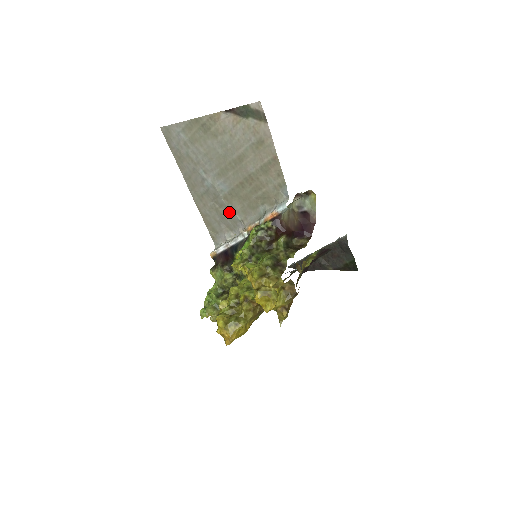
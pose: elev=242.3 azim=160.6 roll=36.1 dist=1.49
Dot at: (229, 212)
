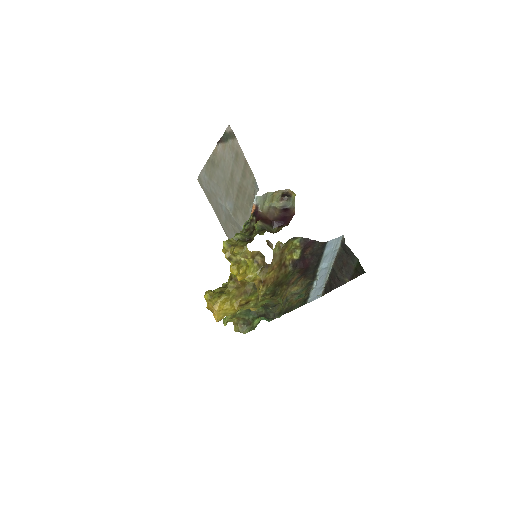
Dot at: (238, 226)
